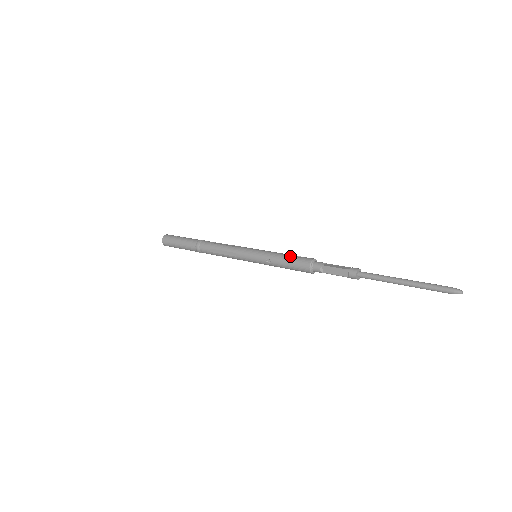
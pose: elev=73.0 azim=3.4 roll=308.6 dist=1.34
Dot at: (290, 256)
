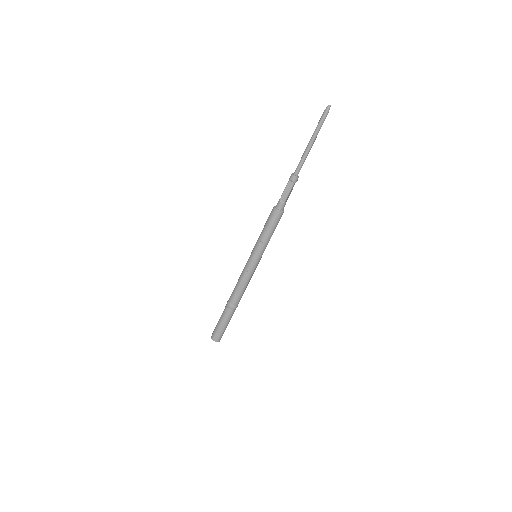
Dot at: (265, 224)
